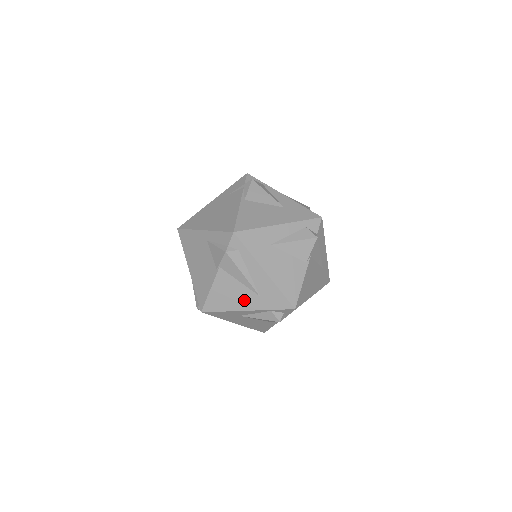
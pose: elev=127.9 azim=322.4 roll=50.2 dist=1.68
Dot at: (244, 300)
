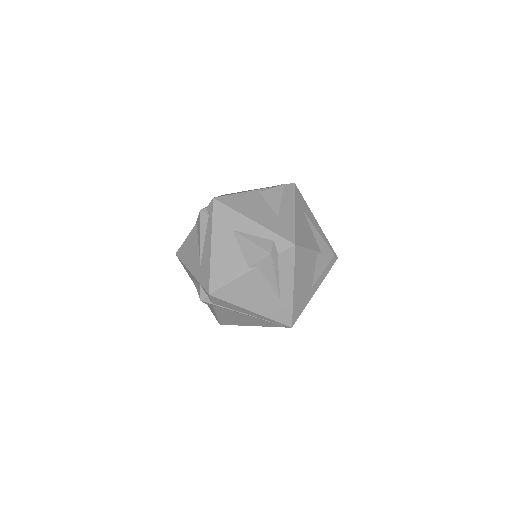
Dot at: (194, 262)
